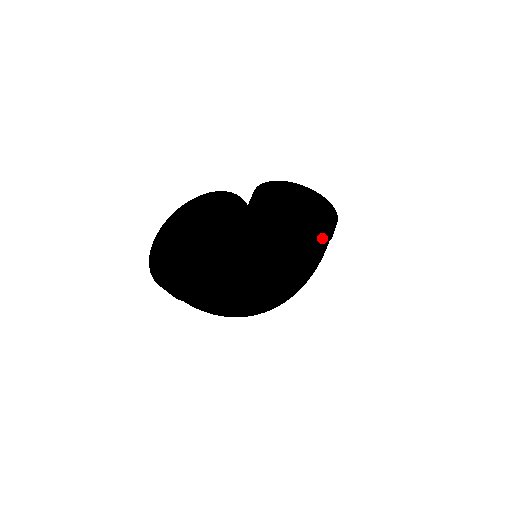
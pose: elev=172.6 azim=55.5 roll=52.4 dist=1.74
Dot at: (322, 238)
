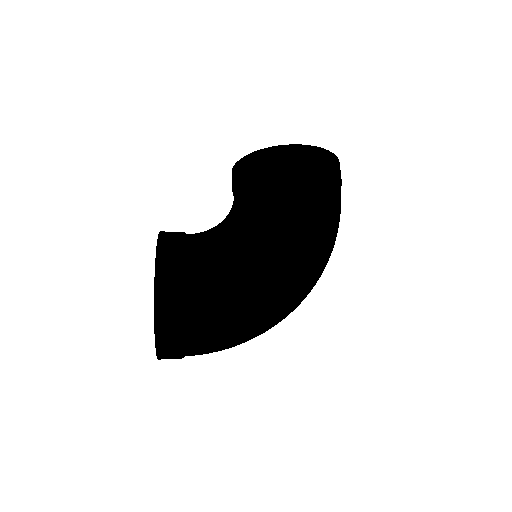
Dot at: (304, 189)
